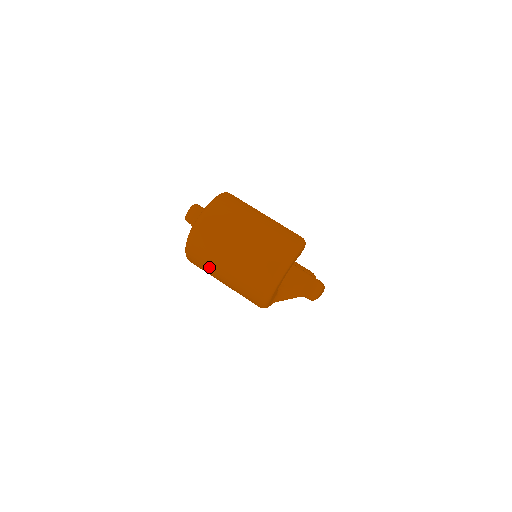
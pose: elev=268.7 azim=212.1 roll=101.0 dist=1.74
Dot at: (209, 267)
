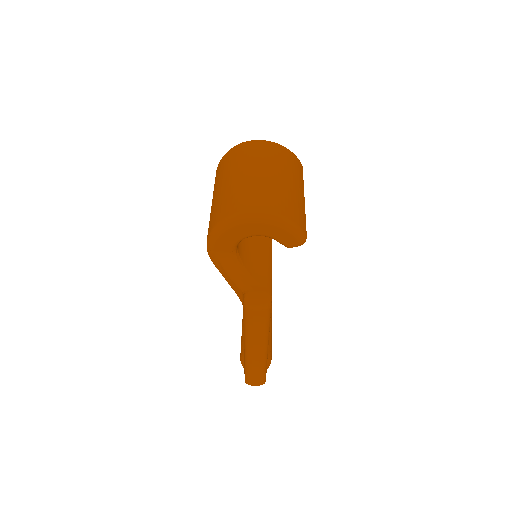
Dot at: (221, 175)
